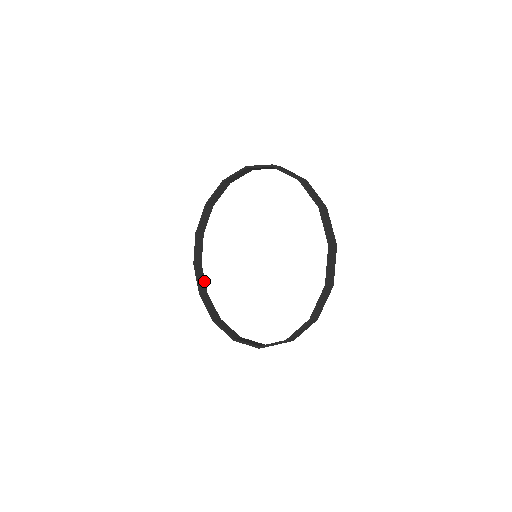
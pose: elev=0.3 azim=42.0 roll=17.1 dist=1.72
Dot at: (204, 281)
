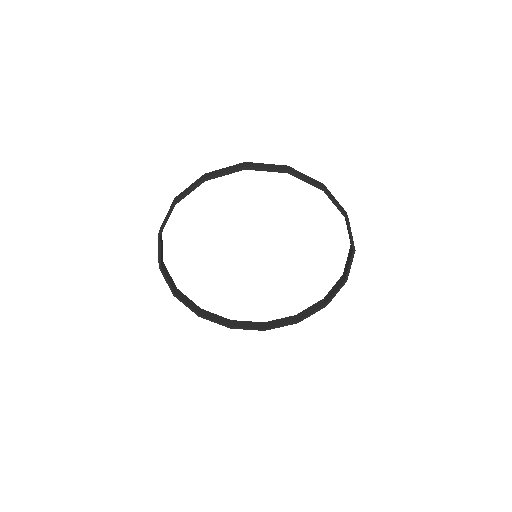
Dot at: occluded
